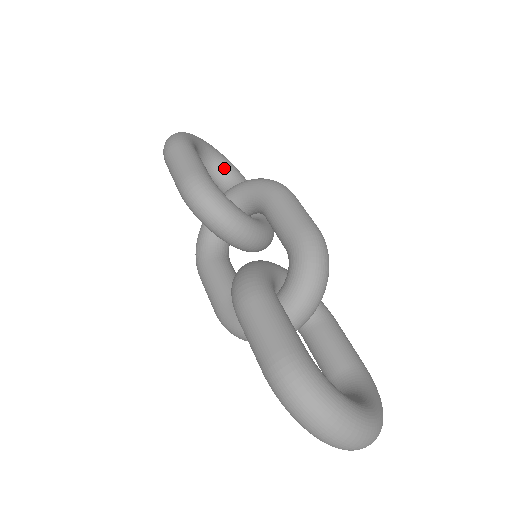
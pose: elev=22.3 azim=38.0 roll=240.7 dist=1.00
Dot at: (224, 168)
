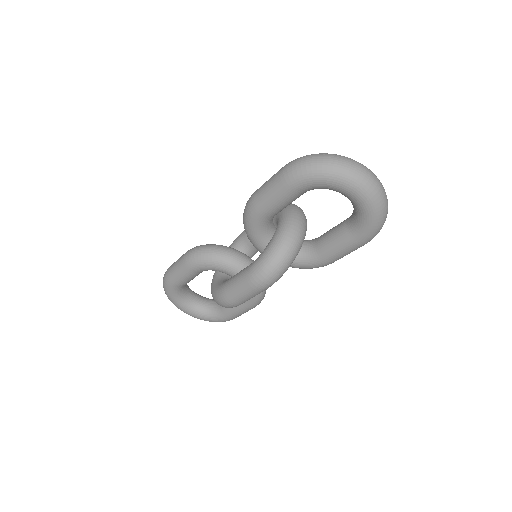
Dot at: (211, 300)
